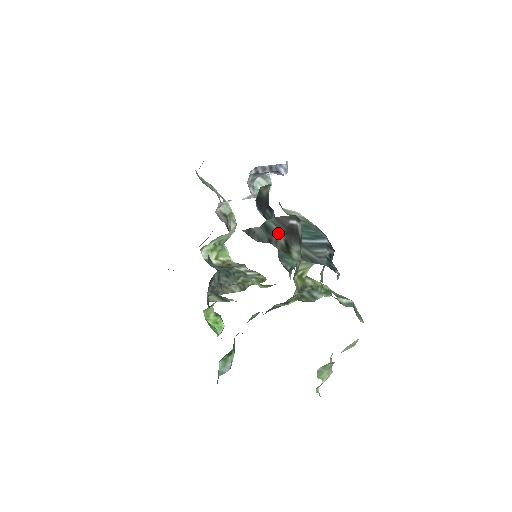
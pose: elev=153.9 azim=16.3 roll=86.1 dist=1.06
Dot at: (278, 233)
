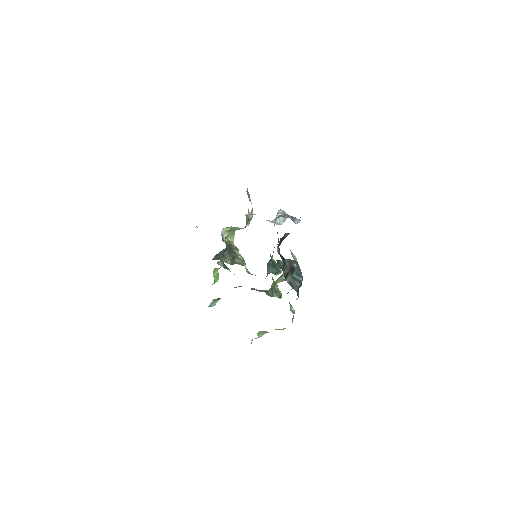
Dot at: (287, 267)
